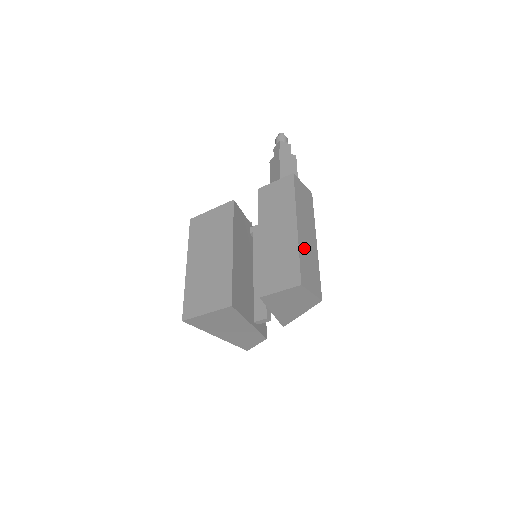
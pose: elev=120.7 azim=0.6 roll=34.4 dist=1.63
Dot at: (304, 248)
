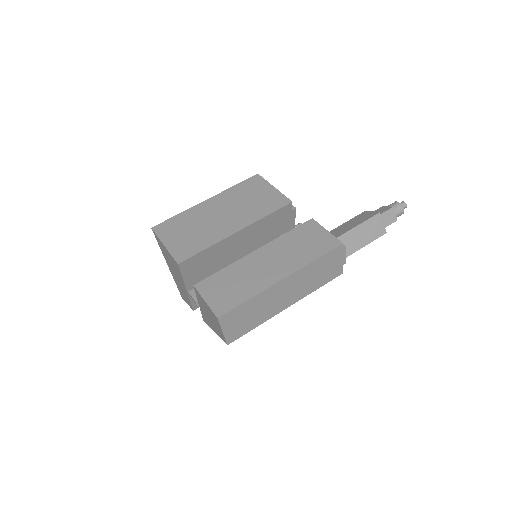
Dot at: (265, 299)
